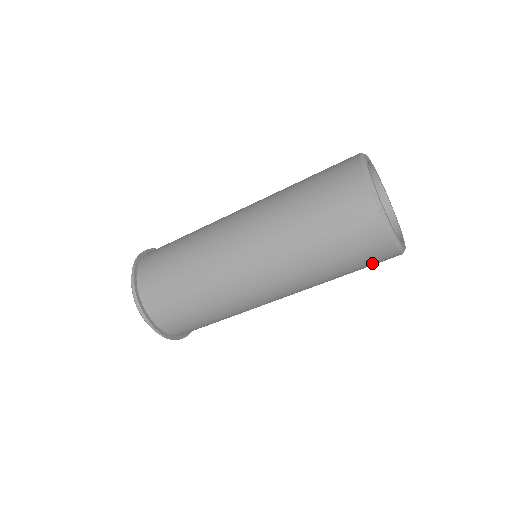
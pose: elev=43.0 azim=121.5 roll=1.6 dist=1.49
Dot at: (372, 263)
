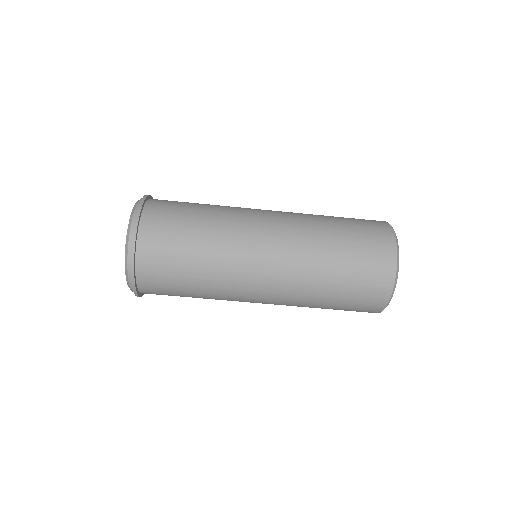
Dot at: (365, 292)
